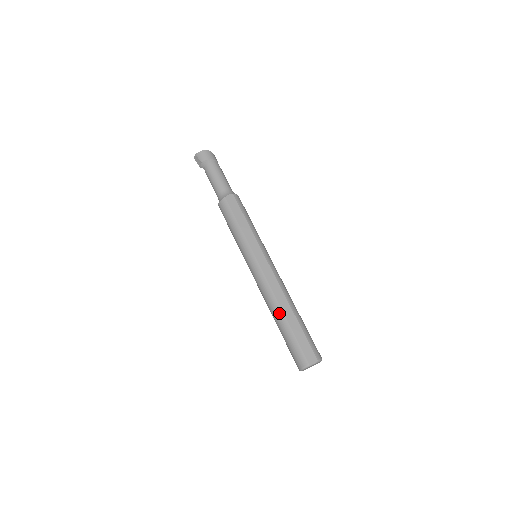
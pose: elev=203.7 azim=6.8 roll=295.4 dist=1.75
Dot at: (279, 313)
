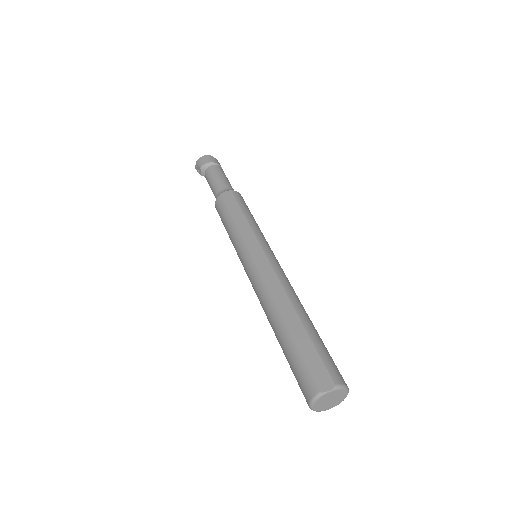
Dot at: (277, 319)
